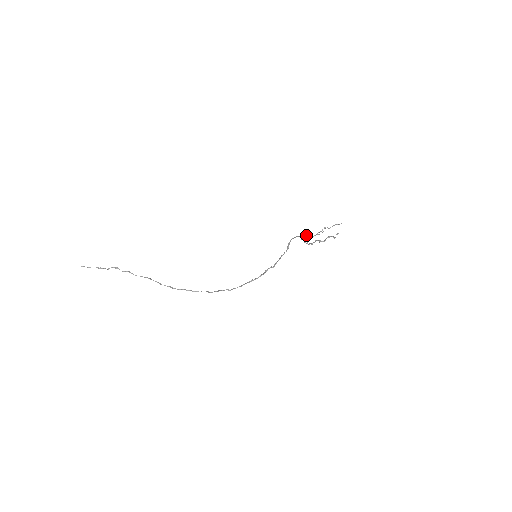
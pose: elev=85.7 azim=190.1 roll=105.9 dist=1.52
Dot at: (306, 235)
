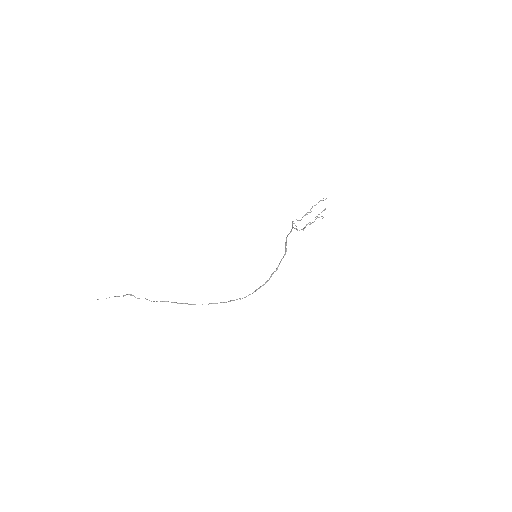
Dot at: (296, 219)
